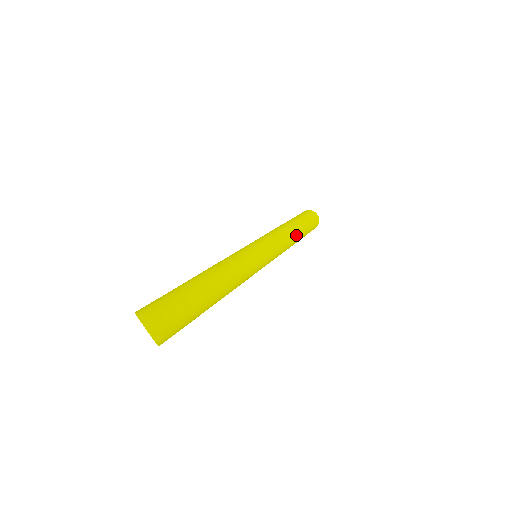
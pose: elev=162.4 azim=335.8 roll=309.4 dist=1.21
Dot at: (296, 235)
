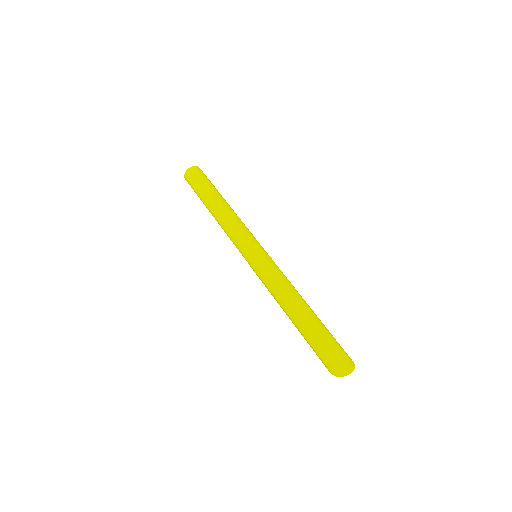
Dot at: (226, 206)
